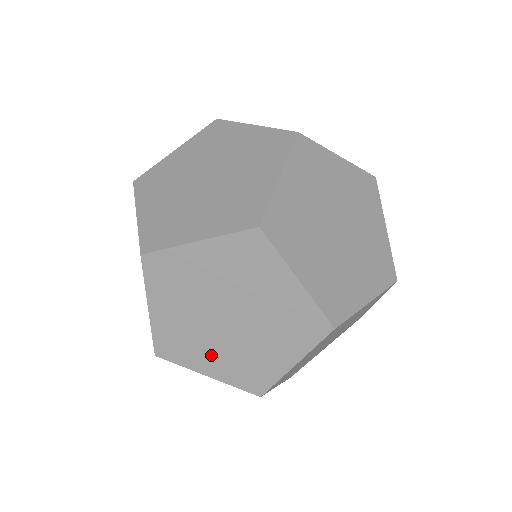
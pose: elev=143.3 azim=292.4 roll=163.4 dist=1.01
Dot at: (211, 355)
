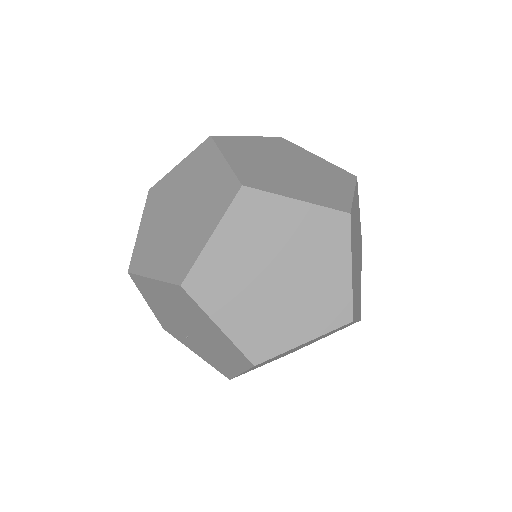
Dot at: (238, 306)
